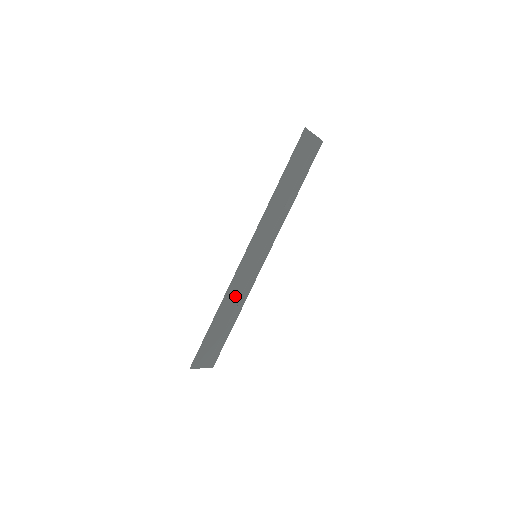
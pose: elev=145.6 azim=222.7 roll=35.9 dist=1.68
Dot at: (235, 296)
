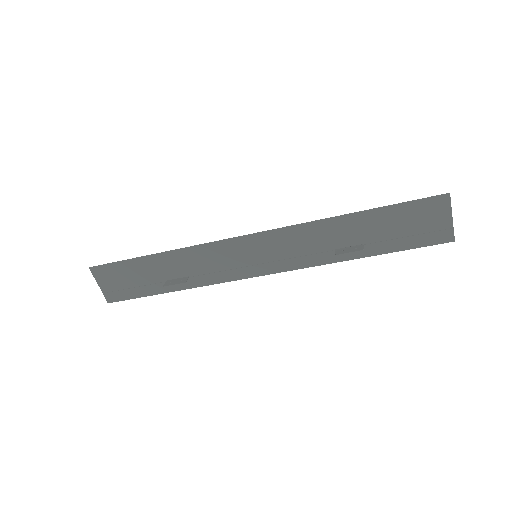
Dot at: (196, 265)
